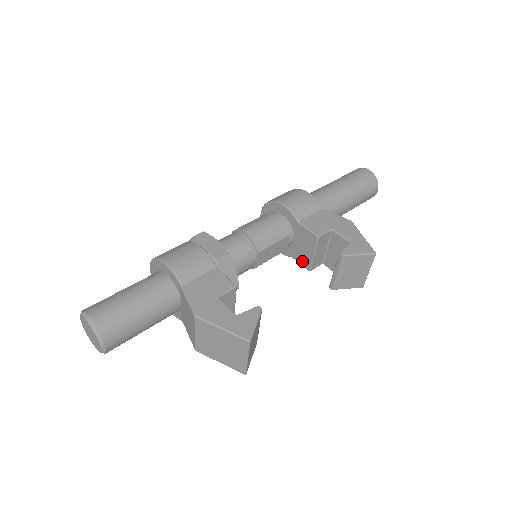
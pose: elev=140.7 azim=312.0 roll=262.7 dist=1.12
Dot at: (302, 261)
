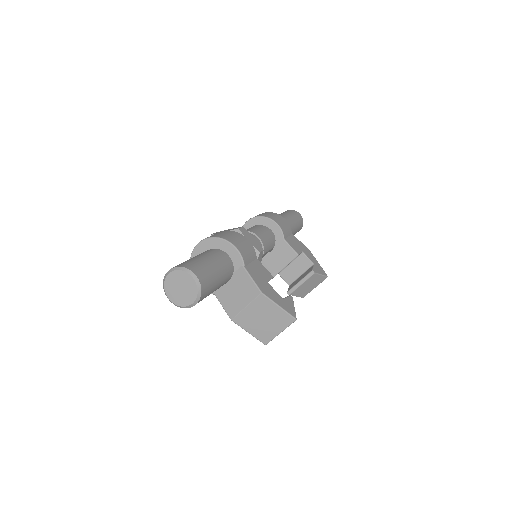
Dot at: (270, 268)
